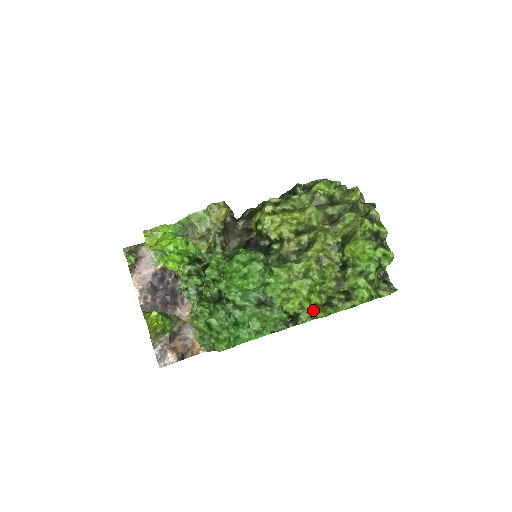
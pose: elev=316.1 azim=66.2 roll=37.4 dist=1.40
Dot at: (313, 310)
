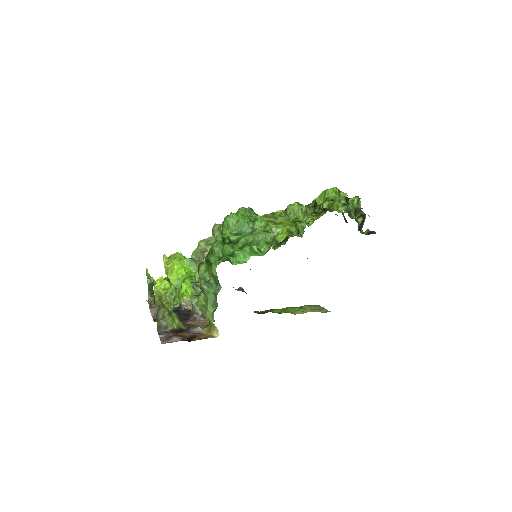
Dot at: (298, 223)
